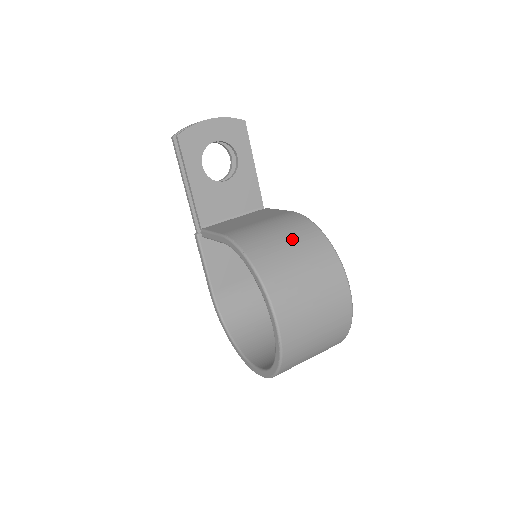
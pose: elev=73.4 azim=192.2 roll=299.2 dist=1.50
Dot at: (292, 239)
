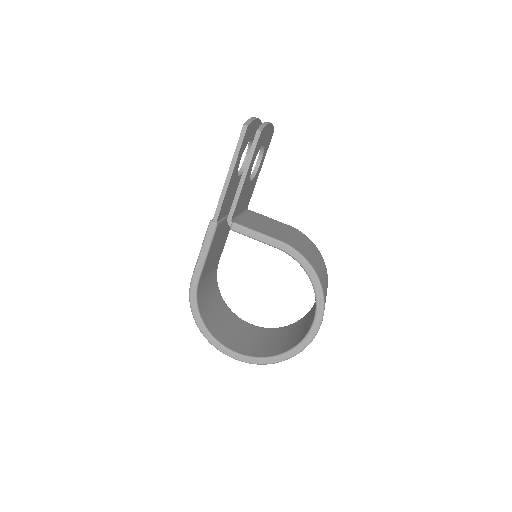
Dot at: (317, 256)
